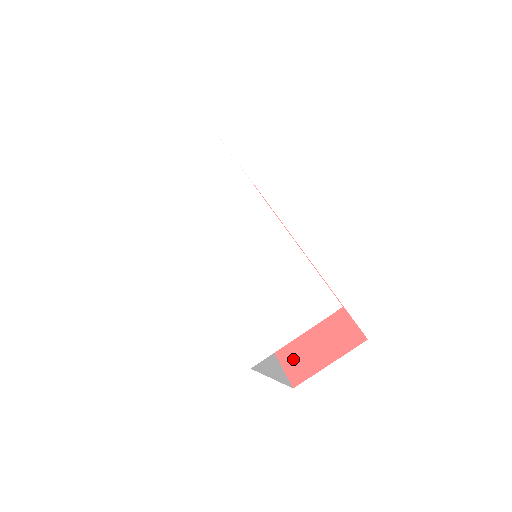
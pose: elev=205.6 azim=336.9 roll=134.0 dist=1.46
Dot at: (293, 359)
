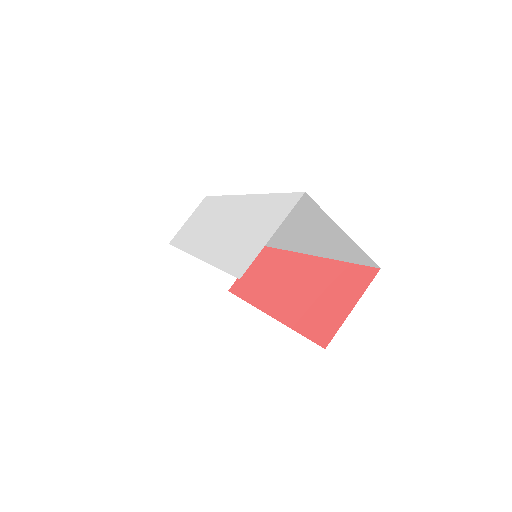
Dot at: (319, 327)
